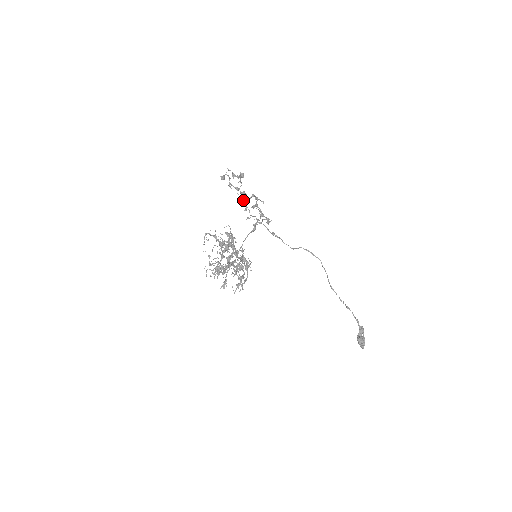
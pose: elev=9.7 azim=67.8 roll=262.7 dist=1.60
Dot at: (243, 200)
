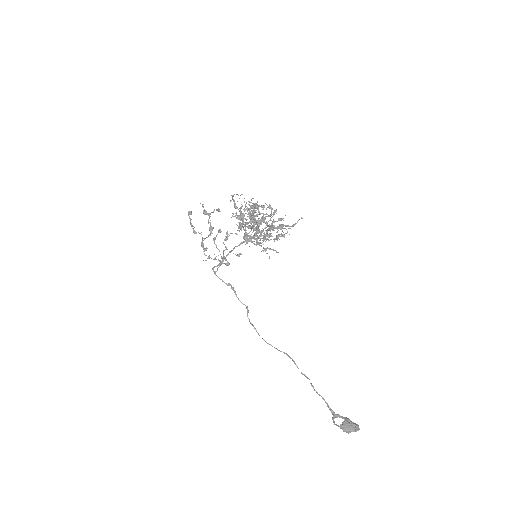
Dot at: occluded
